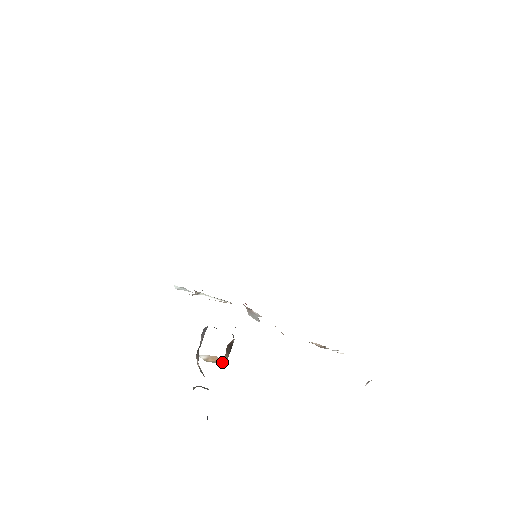
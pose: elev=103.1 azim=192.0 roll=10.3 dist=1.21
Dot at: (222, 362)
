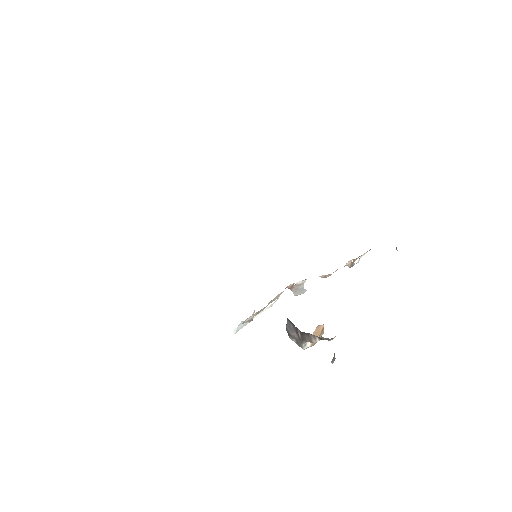
Dot at: (323, 331)
